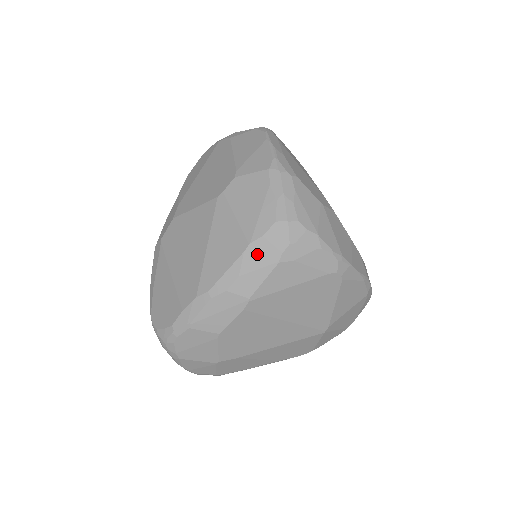
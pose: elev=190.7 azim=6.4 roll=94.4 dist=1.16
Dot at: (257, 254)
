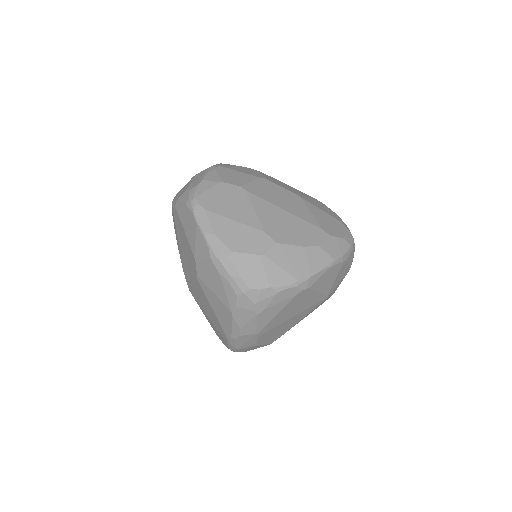
Dot at: (241, 316)
